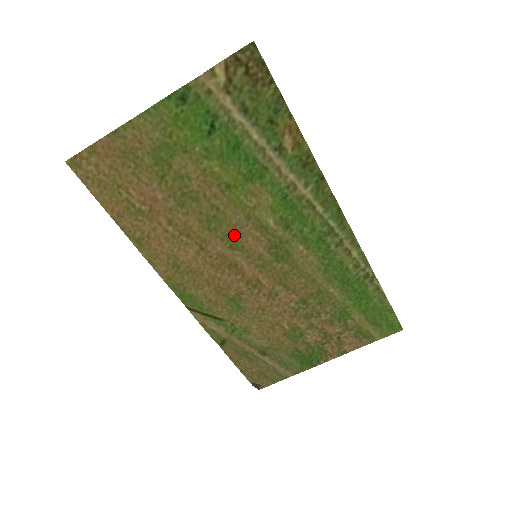
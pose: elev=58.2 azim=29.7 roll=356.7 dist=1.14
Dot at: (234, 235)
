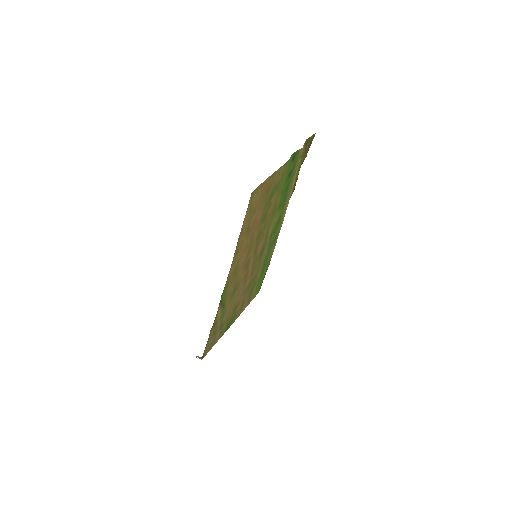
Dot at: (259, 243)
